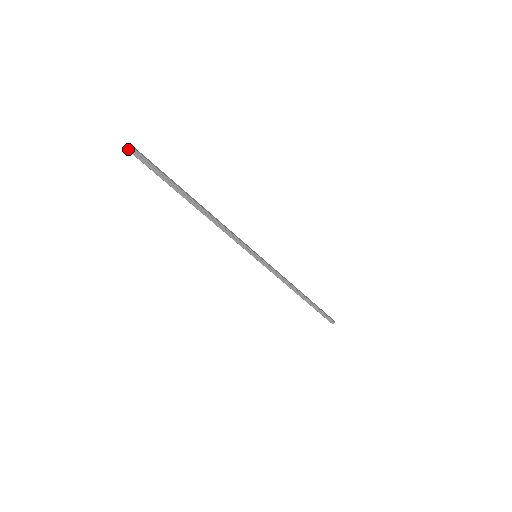
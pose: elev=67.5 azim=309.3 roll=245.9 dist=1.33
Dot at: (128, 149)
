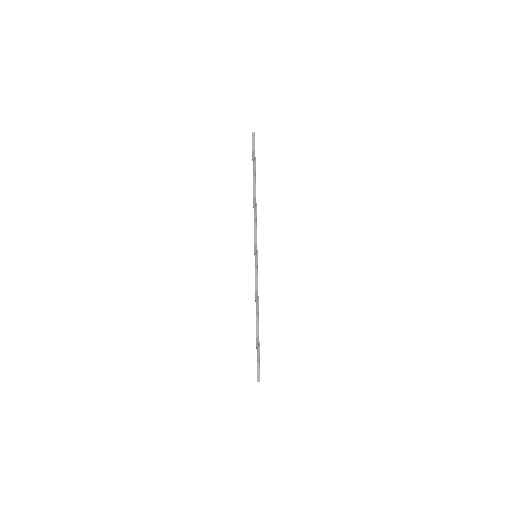
Dot at: (253, 133)
